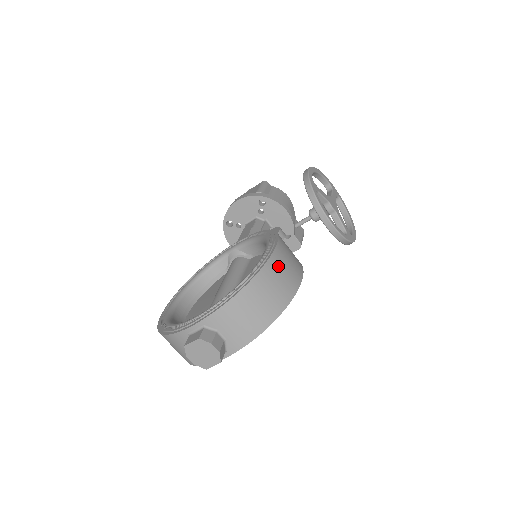
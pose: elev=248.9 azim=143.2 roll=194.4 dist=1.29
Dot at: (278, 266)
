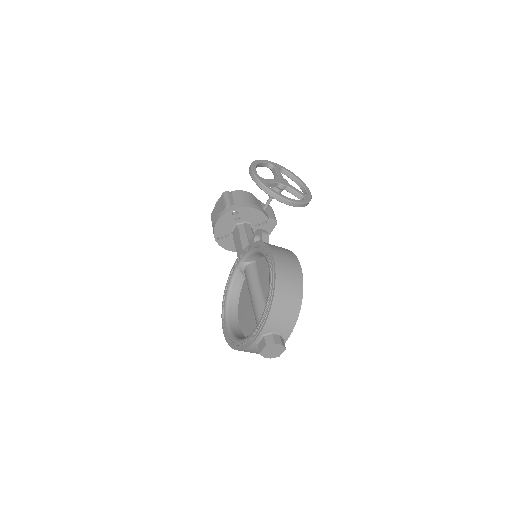
Dot at: (283, 271)
